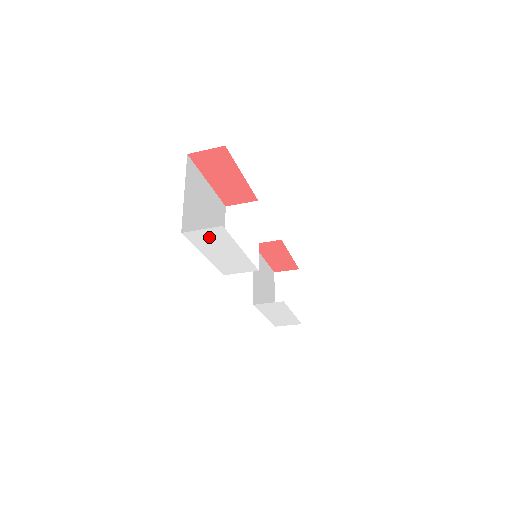
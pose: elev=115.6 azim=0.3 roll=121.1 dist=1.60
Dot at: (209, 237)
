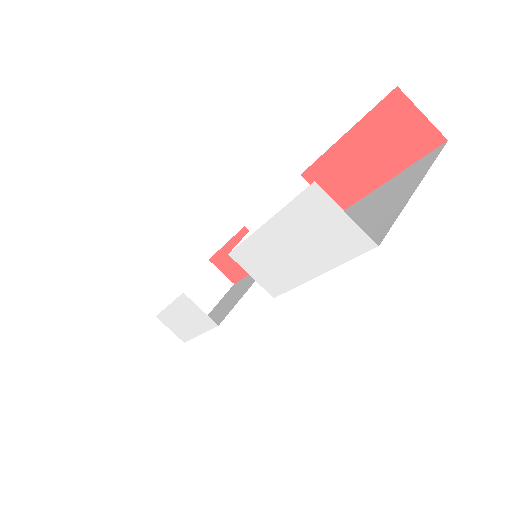
Dot at: (327, 227)
